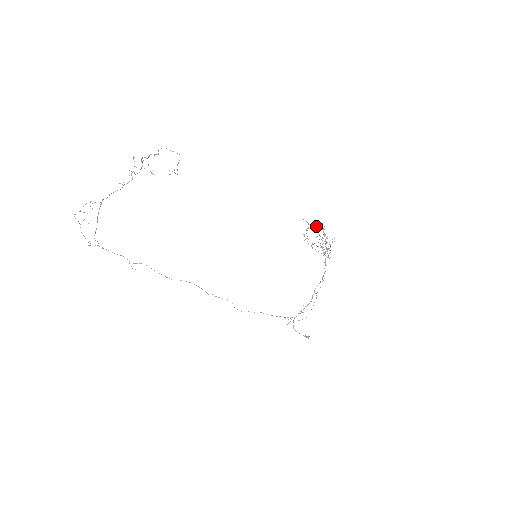
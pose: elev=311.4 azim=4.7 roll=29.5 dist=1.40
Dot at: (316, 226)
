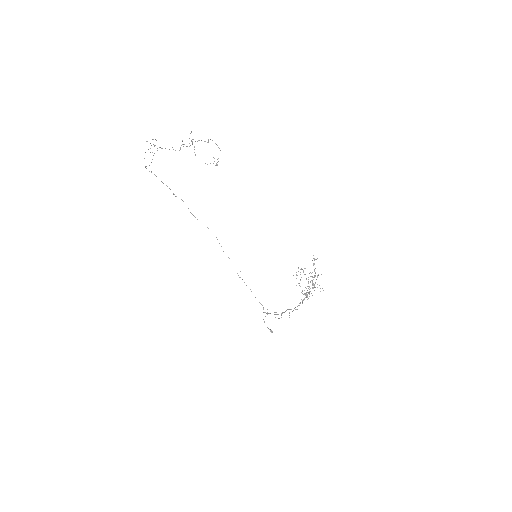
Dot at: occluded
